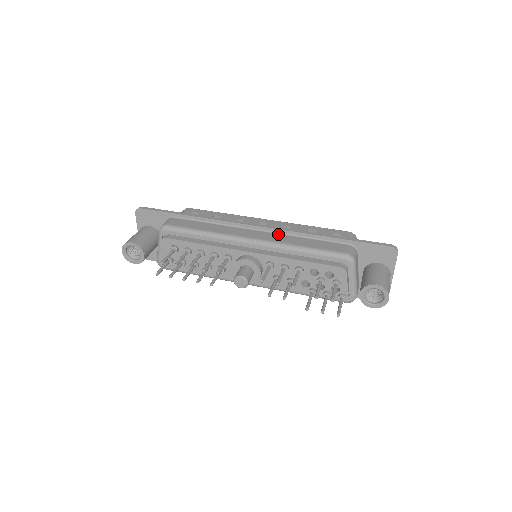
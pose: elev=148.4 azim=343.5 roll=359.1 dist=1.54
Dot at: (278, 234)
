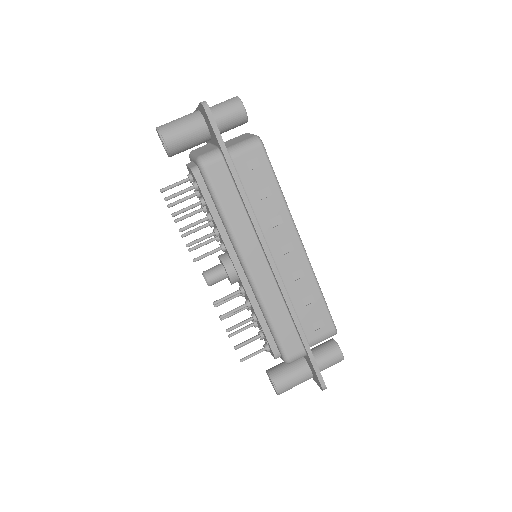
Dot at: (275, 283)
